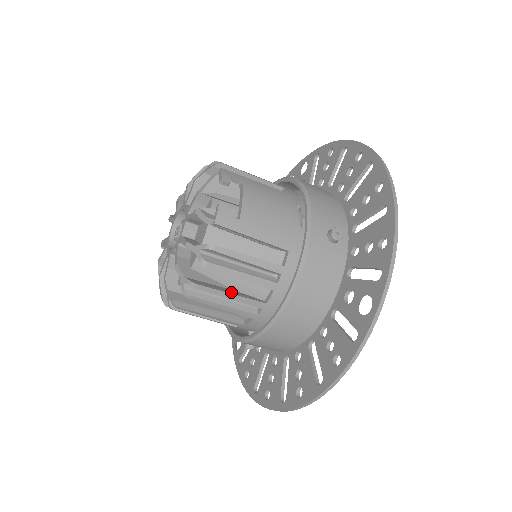
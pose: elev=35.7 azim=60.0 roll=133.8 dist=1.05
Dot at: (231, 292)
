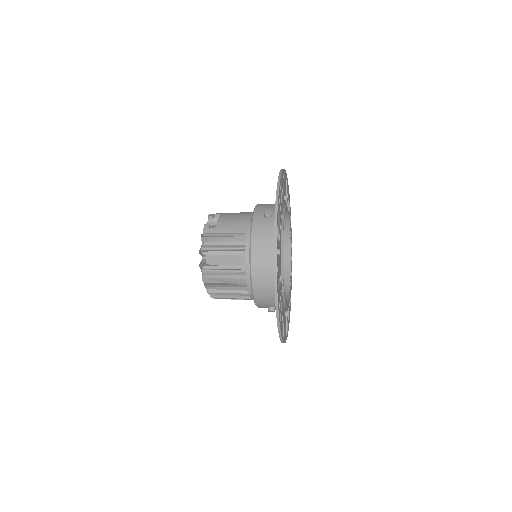
Dot at: (225, 265)
